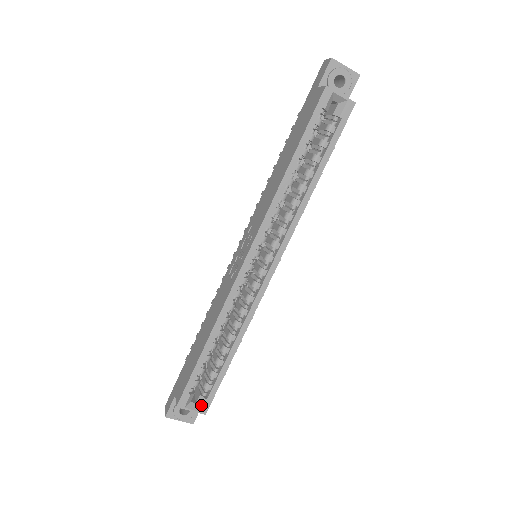
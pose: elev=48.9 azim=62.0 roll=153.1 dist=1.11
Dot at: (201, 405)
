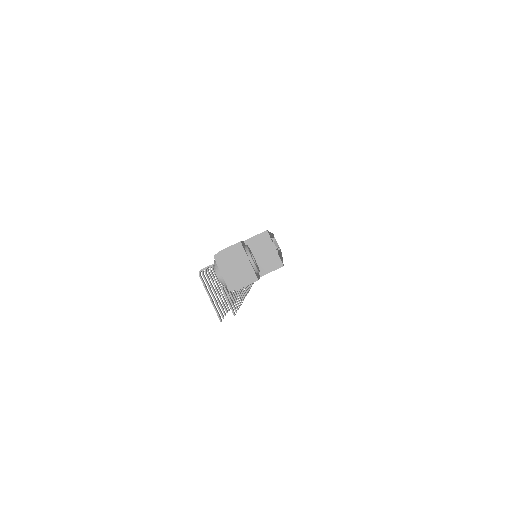
Dot at: (279, 256)
